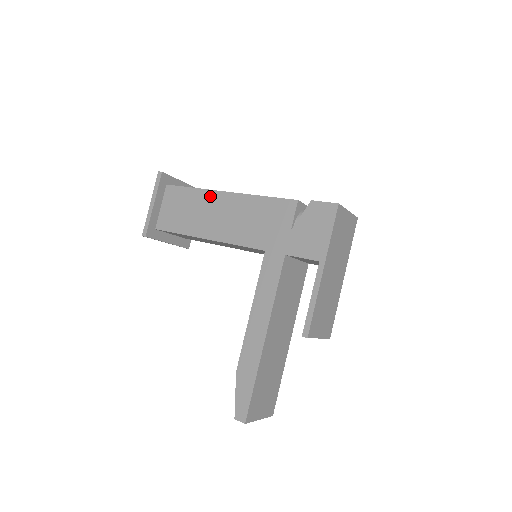
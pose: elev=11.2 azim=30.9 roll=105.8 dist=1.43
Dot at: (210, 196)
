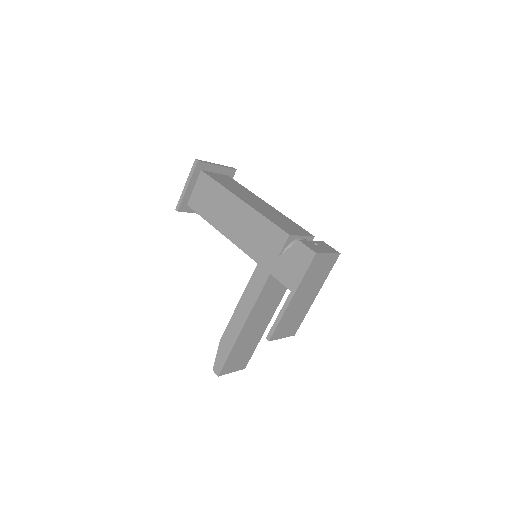
Dot at: (230, 198)
